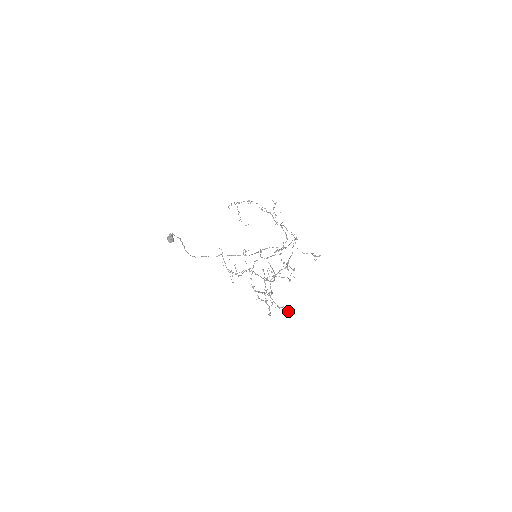
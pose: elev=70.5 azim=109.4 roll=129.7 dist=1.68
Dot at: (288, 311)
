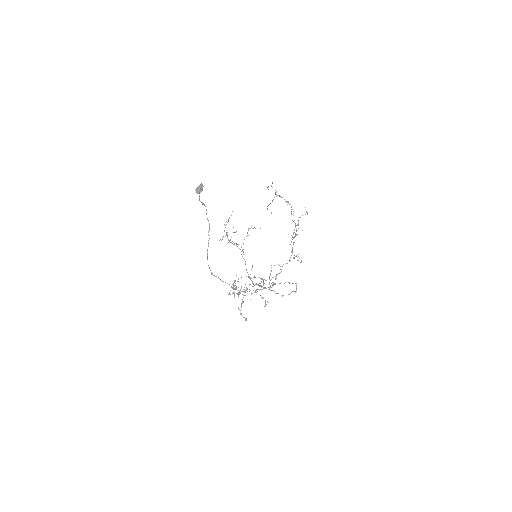
Dot at: (245, 320)
